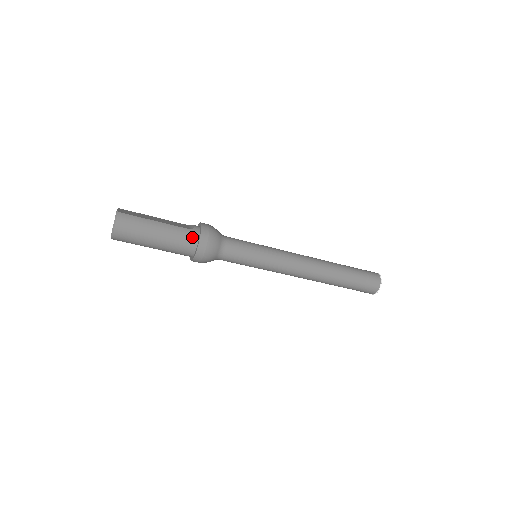
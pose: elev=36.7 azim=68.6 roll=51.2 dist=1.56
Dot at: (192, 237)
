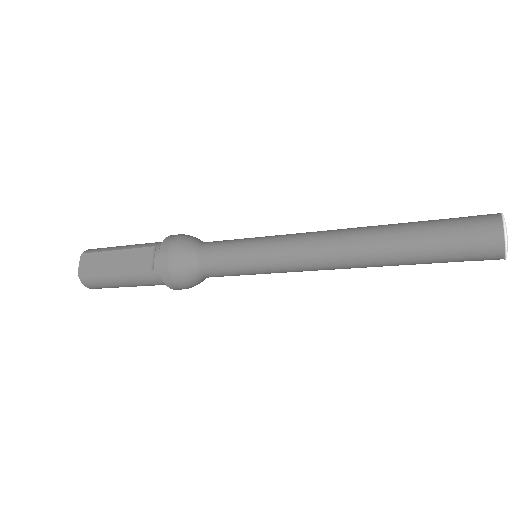
Dot at: (159, 280)
